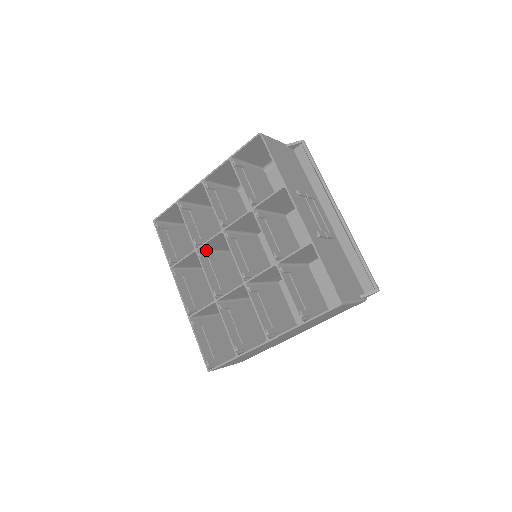
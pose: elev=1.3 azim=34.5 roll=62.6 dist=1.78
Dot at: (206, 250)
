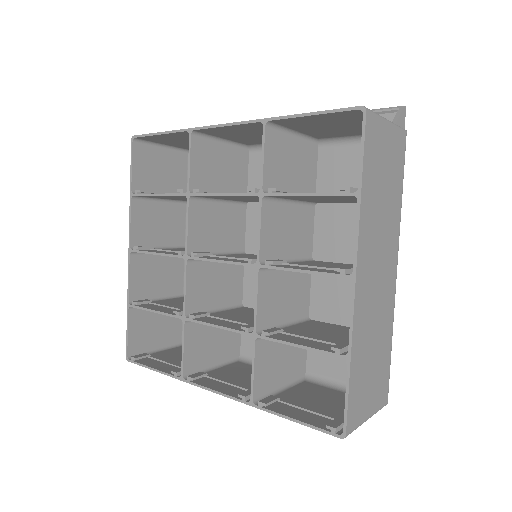
Dot at: occluded
